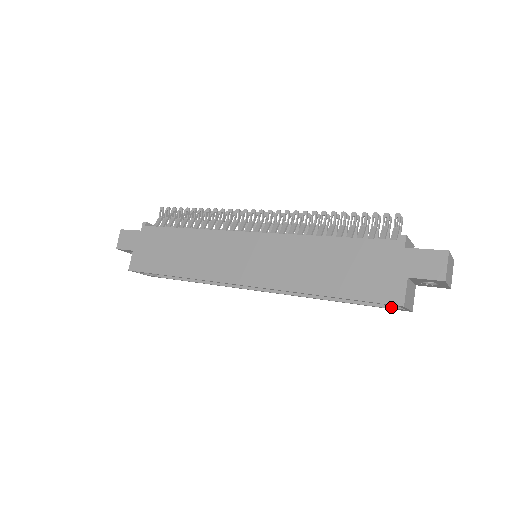
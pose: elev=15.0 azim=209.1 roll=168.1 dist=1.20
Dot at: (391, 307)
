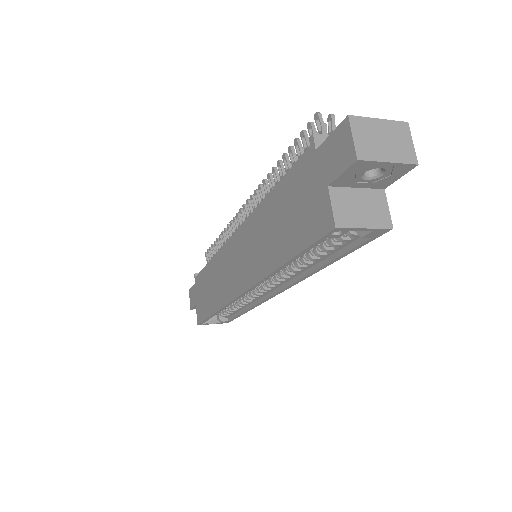
Dot at: (368, 237)
